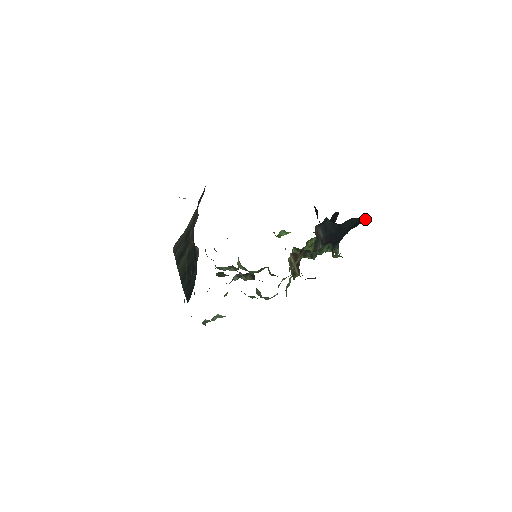
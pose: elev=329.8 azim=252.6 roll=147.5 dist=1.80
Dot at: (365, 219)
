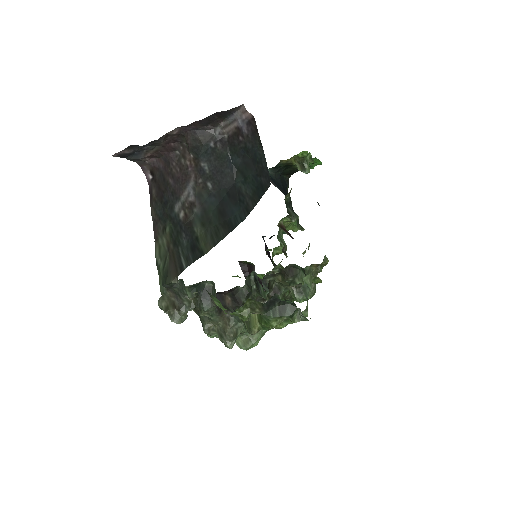
Dot at: (287, 182)
